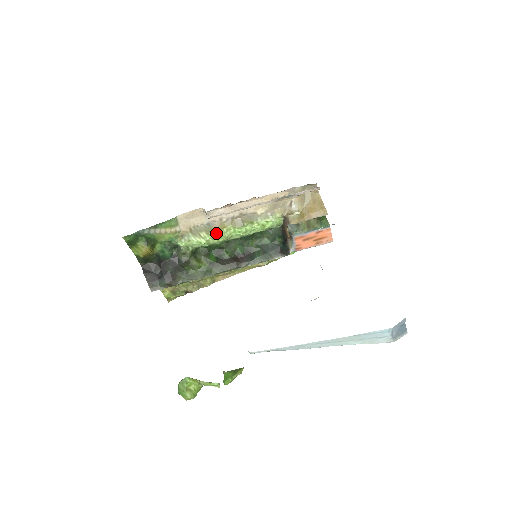
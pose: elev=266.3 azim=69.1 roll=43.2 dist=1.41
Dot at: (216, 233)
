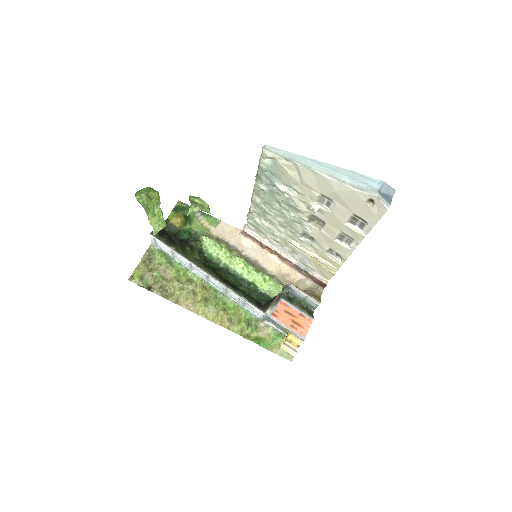
Dot at: (231, 252)
